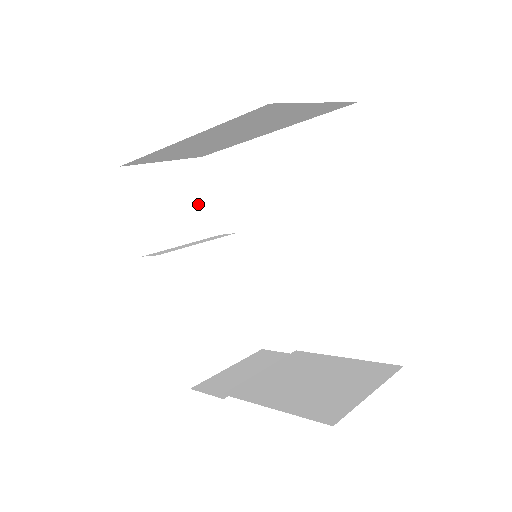
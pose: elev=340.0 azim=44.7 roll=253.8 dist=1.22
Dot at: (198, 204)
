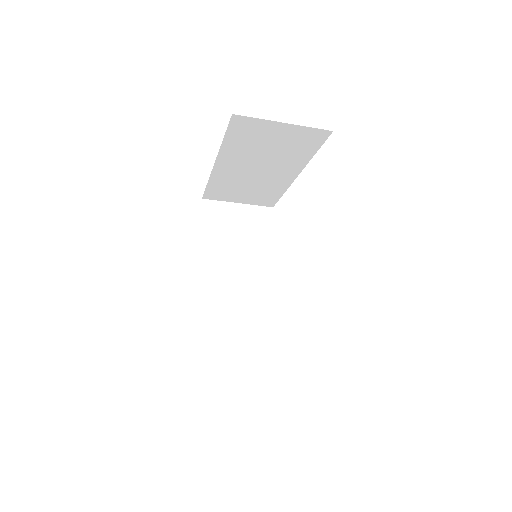
Dot at: (259, 240)
